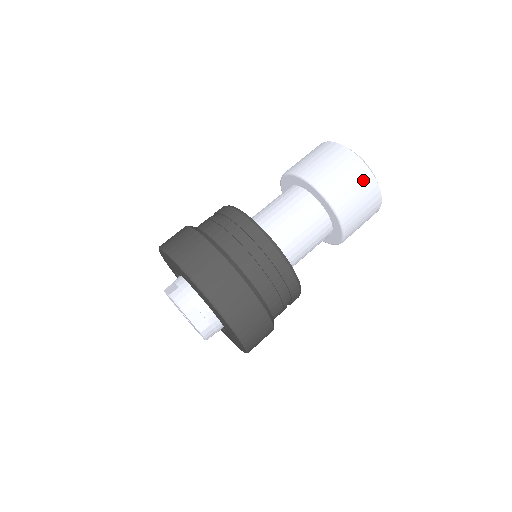
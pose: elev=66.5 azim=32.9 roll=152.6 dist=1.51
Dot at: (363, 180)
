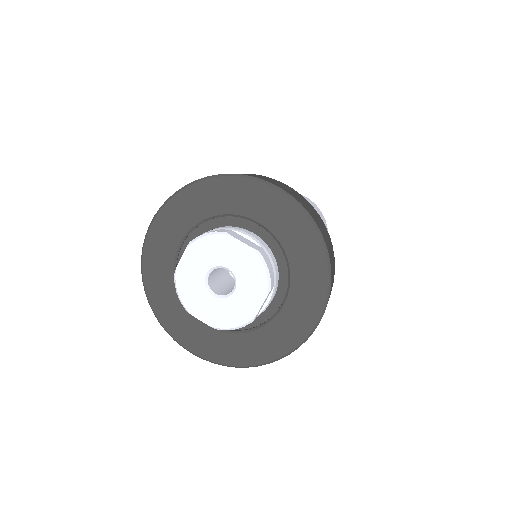
Dot at: occluded
